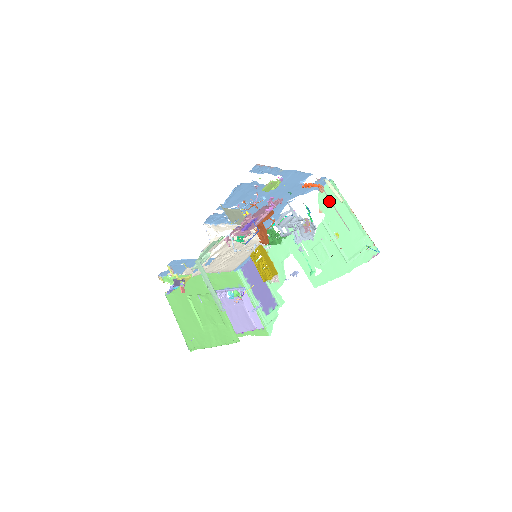
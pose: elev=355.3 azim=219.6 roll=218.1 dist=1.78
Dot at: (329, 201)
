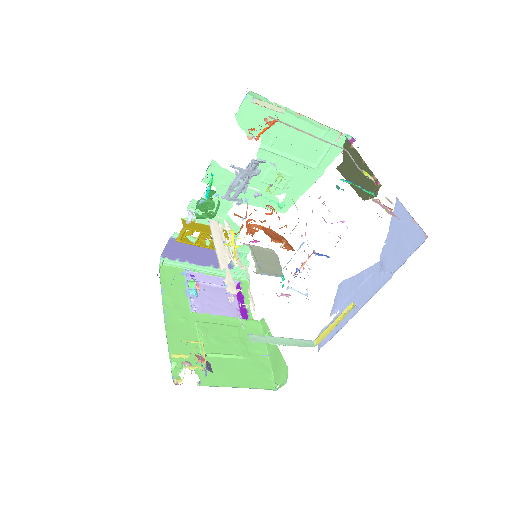
Dot at: (258, 119)
